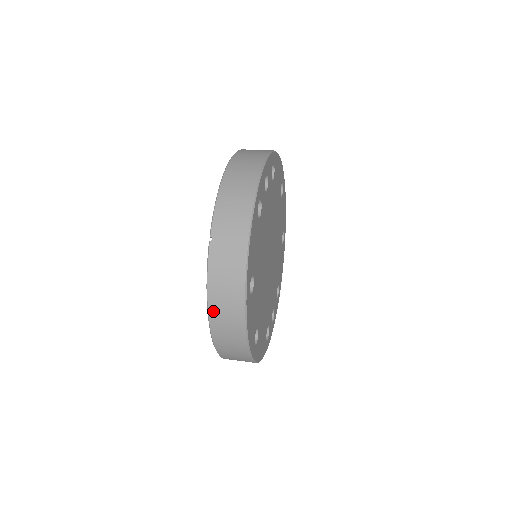
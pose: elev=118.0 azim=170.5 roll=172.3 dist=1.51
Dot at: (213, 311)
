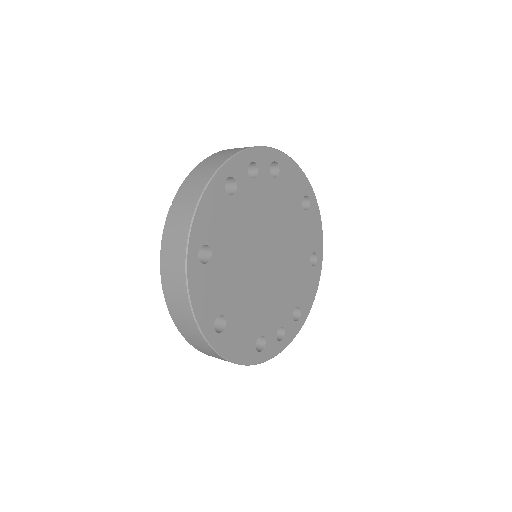
Dot at: (164, 273)
